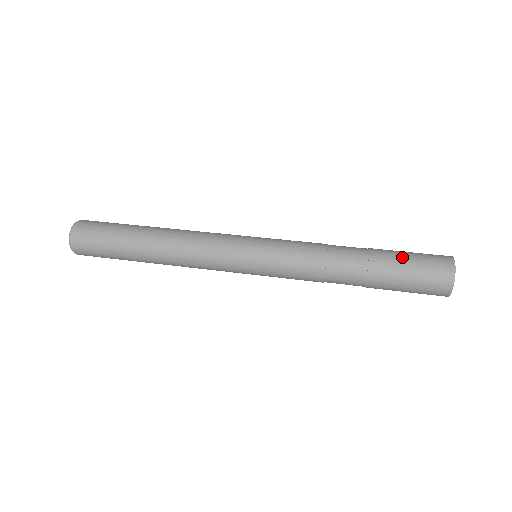
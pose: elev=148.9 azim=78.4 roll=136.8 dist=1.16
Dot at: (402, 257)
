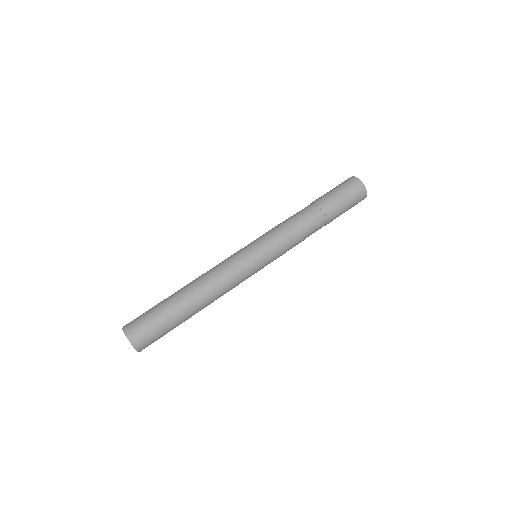
Dot at: (339, 200)
